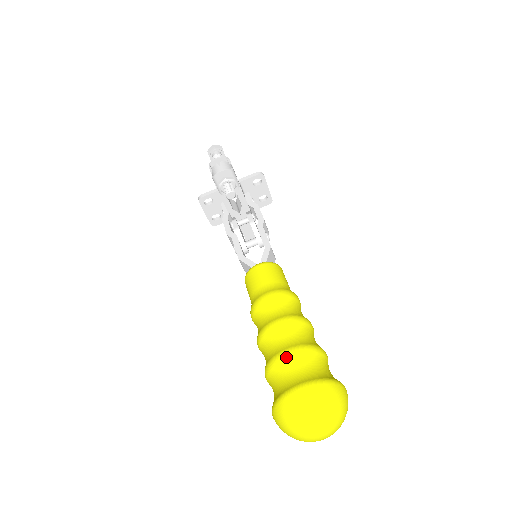
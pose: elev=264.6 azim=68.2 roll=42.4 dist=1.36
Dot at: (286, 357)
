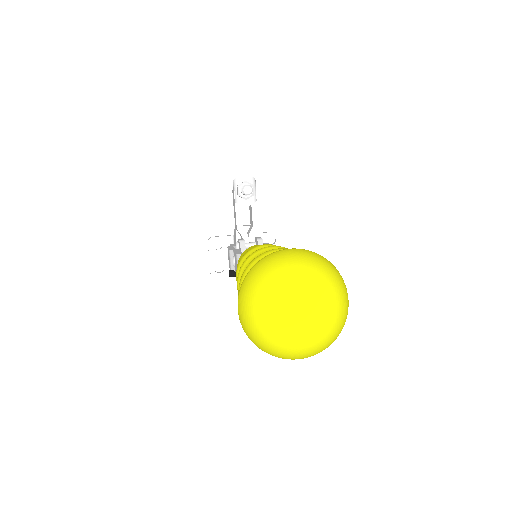
Dot at: (274, 250)
